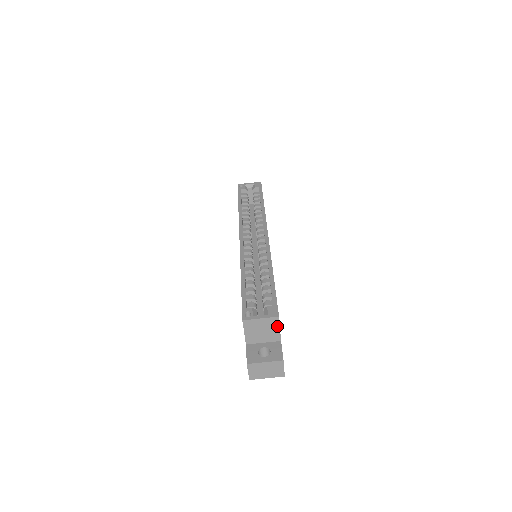
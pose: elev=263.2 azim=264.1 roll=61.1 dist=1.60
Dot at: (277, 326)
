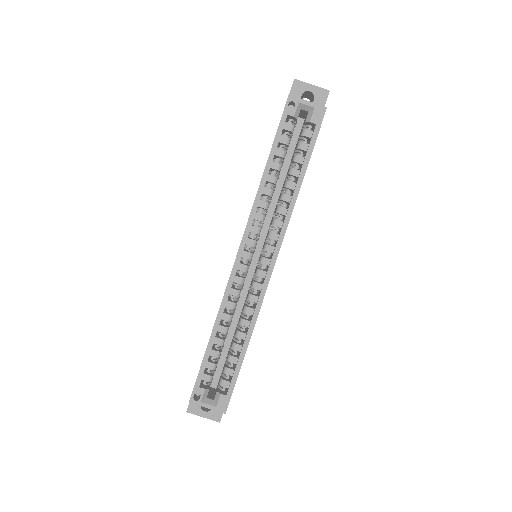
Dot at: occluded
